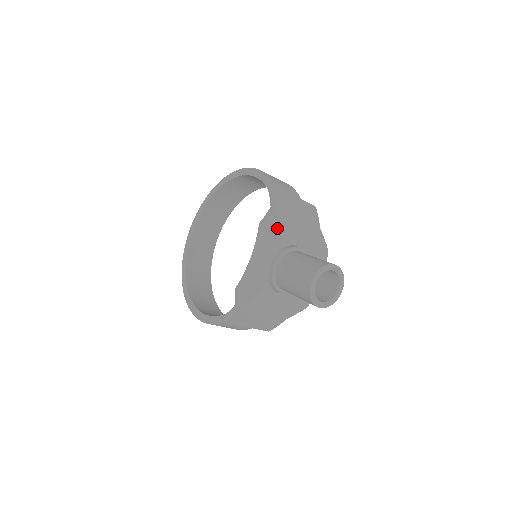
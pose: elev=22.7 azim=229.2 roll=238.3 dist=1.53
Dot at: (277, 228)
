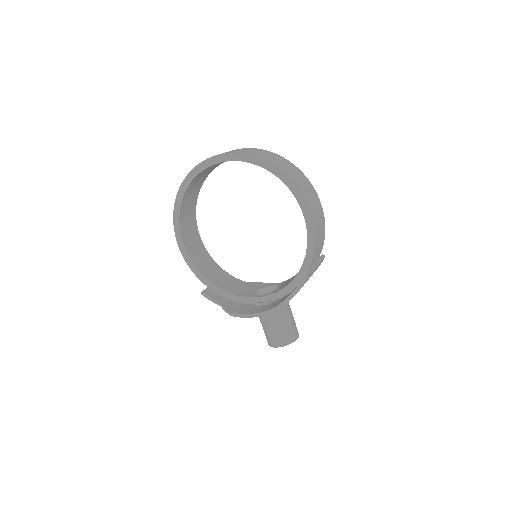
Dot at: occluded
